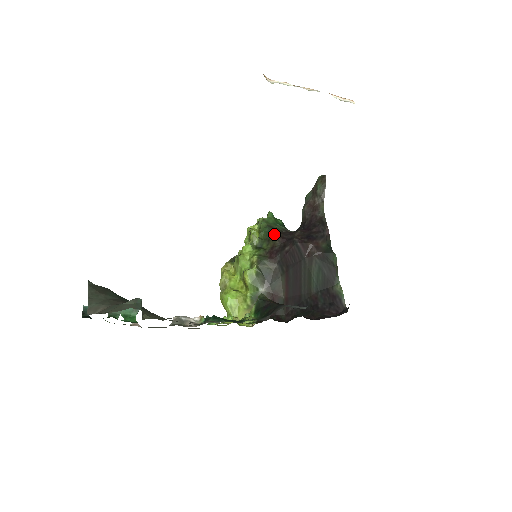
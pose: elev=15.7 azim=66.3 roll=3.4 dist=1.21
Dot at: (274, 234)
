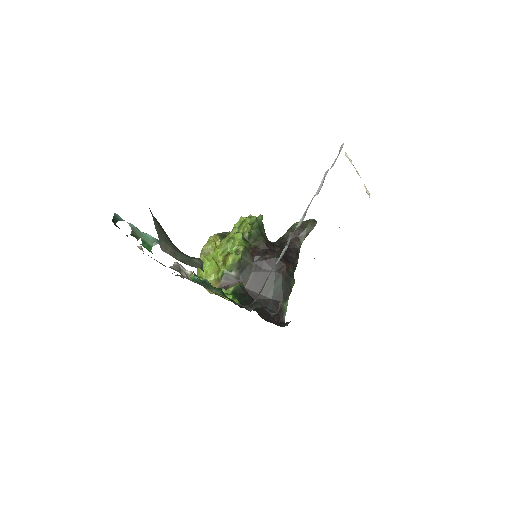
Dot at: (262, 238)
